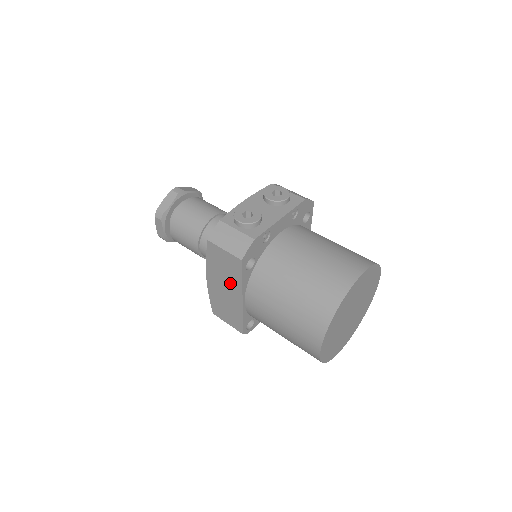
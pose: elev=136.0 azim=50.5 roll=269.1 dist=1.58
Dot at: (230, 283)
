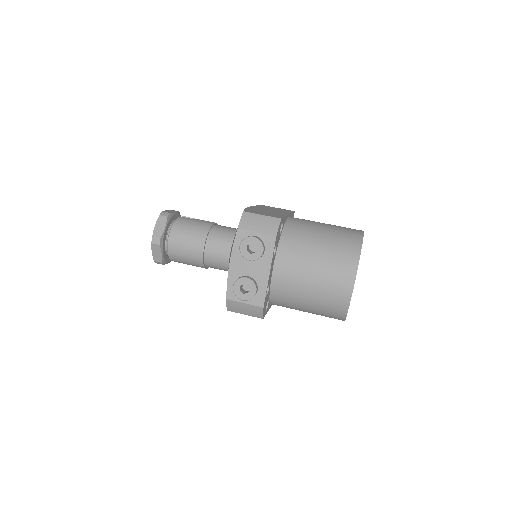
Dot at: occluded
